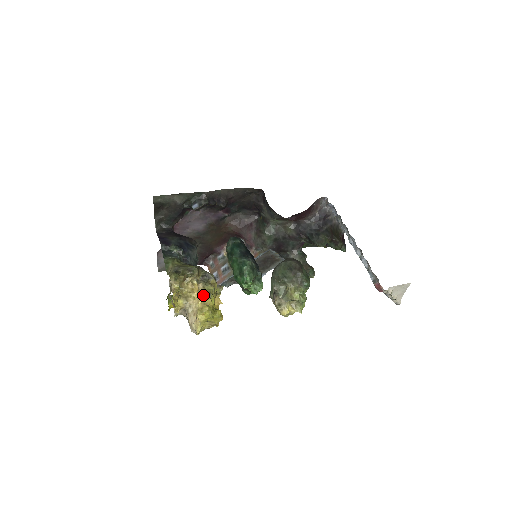
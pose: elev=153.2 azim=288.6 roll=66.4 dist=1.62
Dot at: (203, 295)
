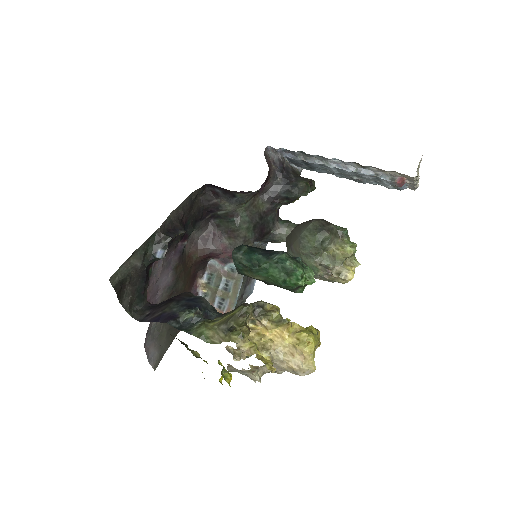
Dot at: (280, 327)
